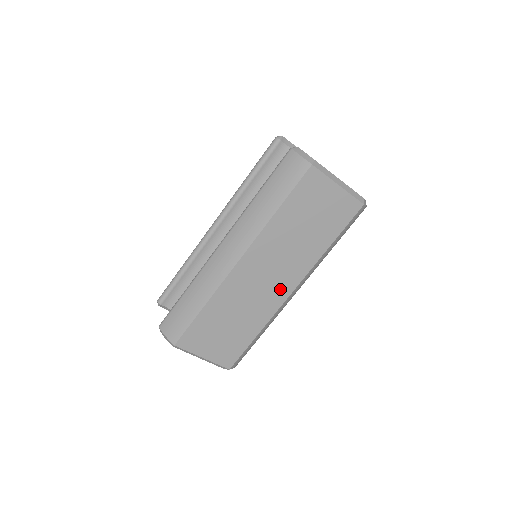
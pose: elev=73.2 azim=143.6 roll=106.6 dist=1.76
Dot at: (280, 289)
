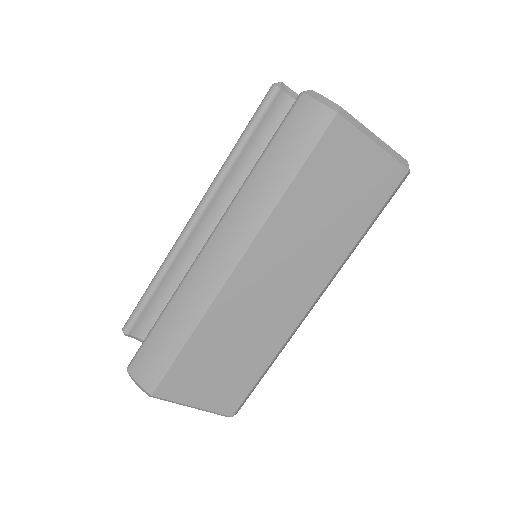
Dot at: (297, 300)
